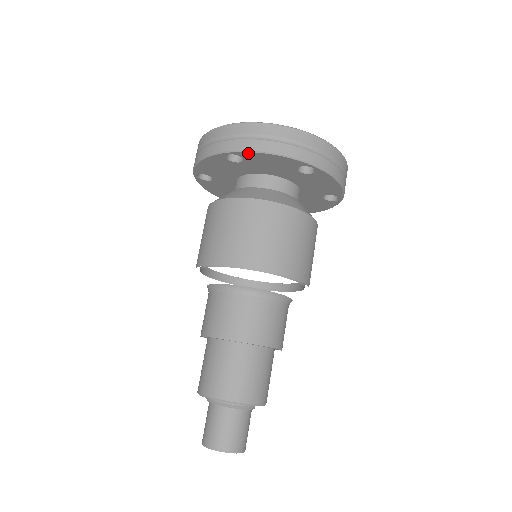
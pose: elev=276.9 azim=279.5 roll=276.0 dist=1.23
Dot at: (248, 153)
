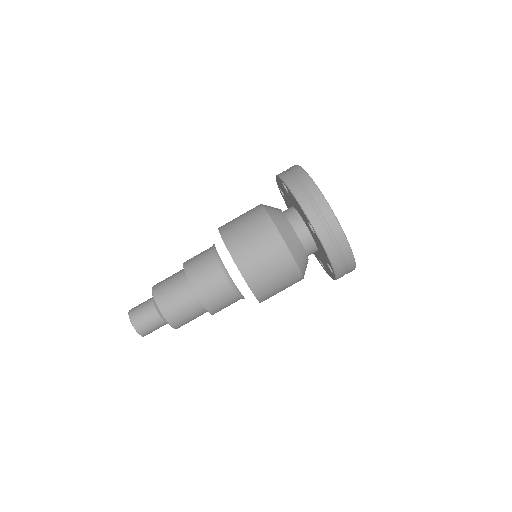
Dot at: (320, 242)
